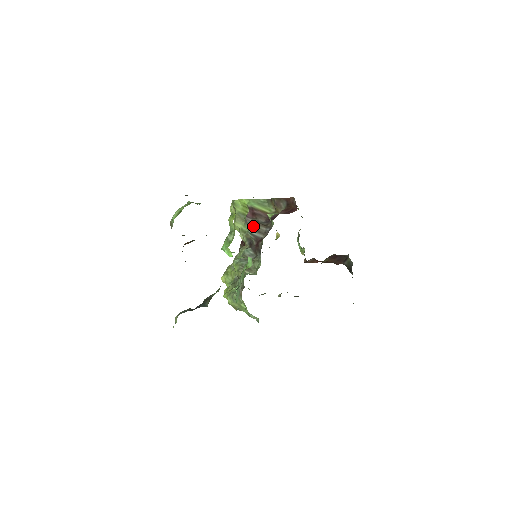
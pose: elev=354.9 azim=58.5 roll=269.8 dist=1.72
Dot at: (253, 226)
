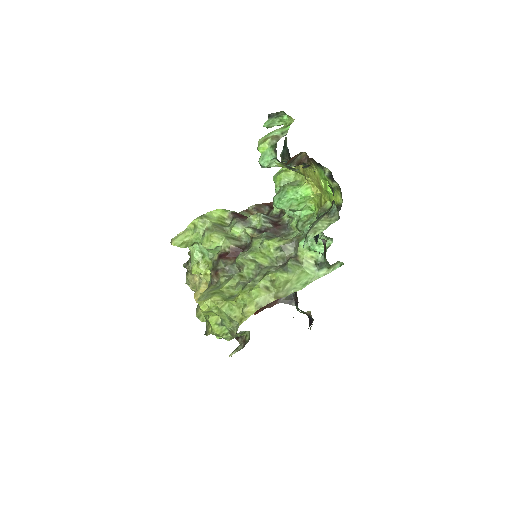
Dot at: (262, 213)
